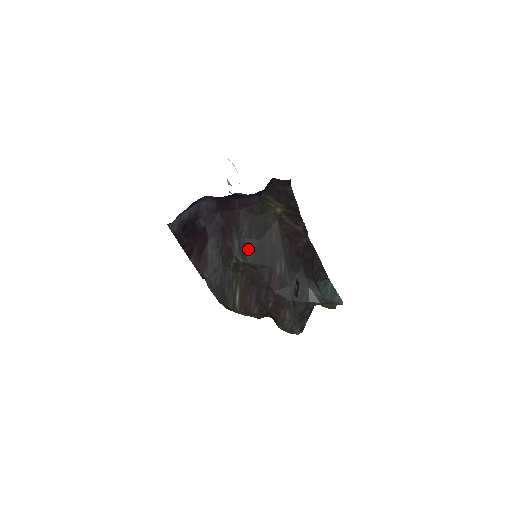
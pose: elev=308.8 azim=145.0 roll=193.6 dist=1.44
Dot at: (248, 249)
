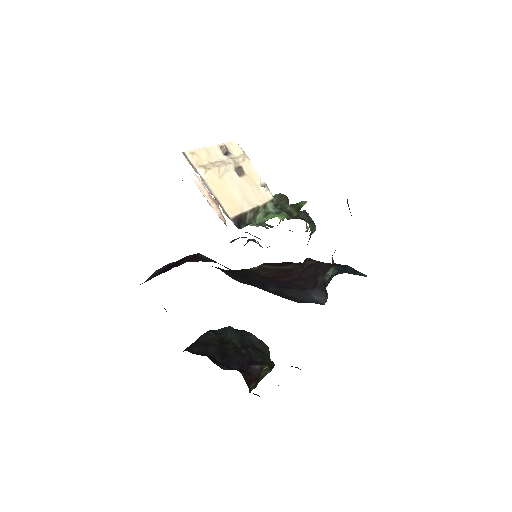
Dot at: (235, 278)
